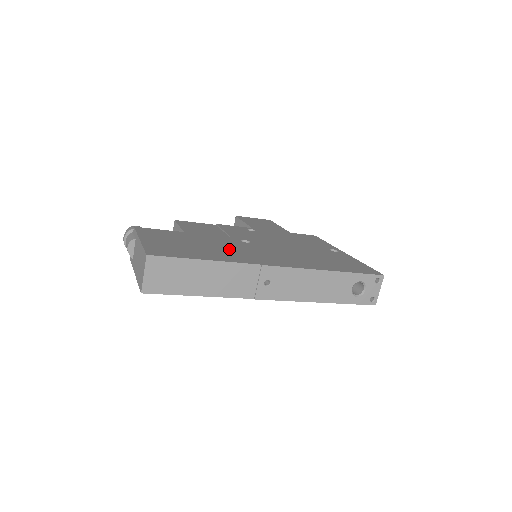
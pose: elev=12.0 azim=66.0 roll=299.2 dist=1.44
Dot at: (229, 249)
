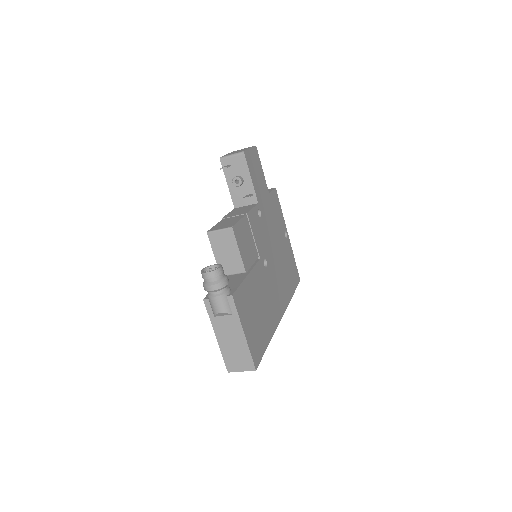
Dot at: (267, 302)
